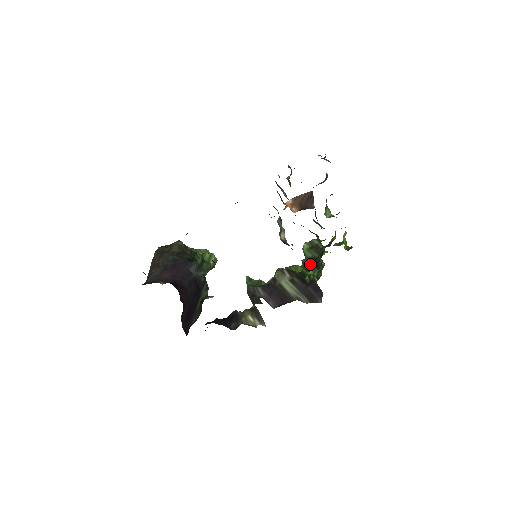
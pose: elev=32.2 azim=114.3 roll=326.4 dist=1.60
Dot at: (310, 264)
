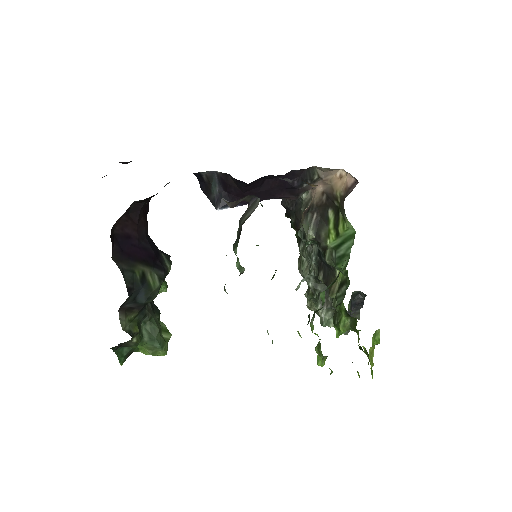
Dot at: occluded
